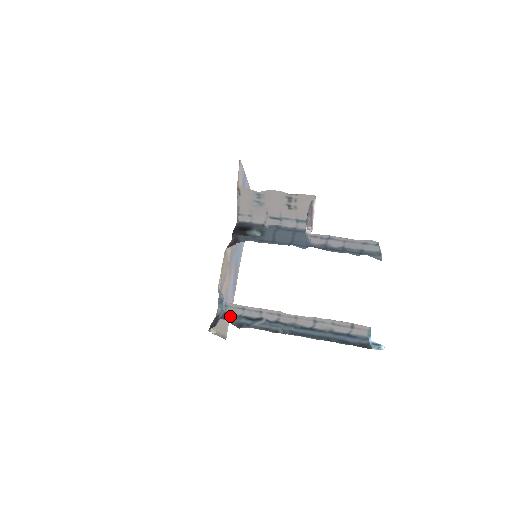
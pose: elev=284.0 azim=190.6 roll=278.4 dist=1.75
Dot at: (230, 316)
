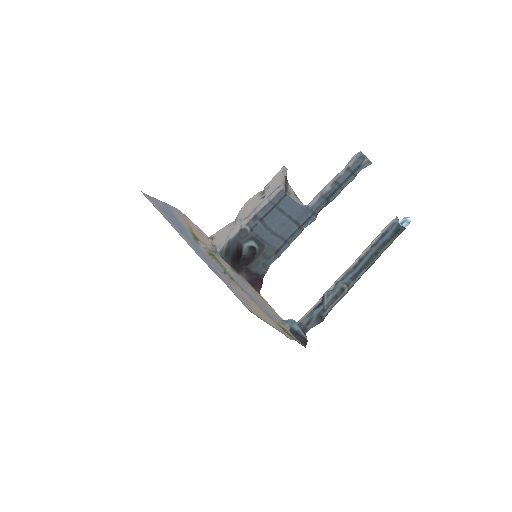
Dot at: (307, 322)
